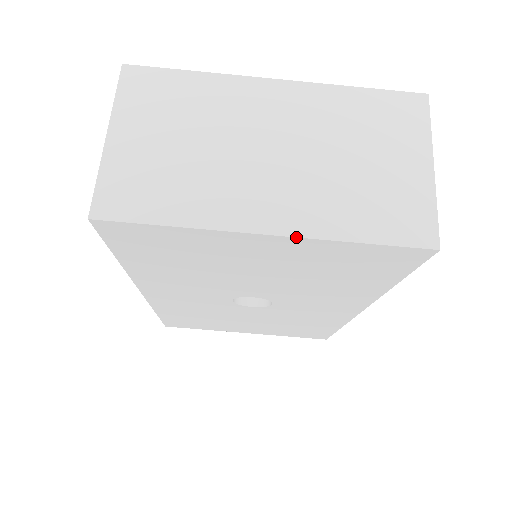
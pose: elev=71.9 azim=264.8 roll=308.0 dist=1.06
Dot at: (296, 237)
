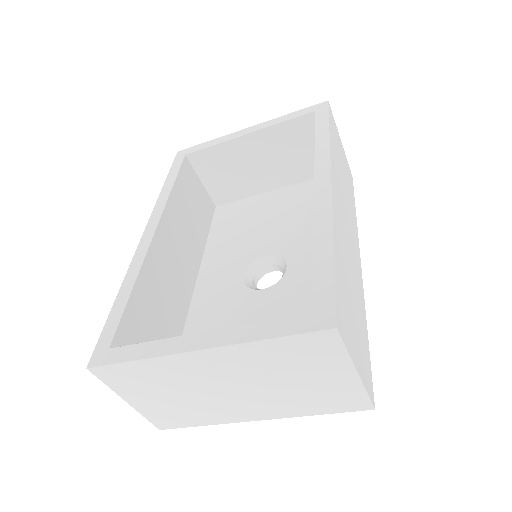
Dot at: occluded
